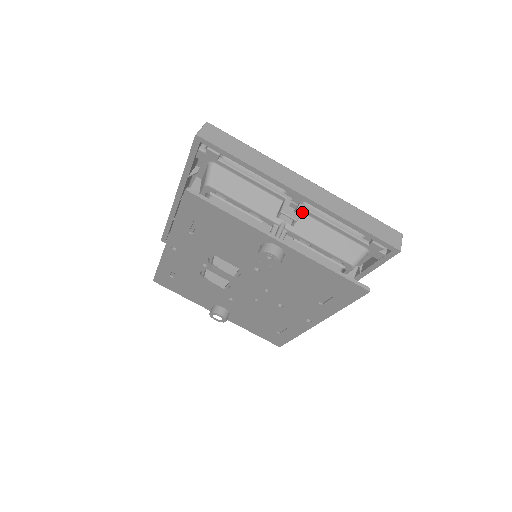
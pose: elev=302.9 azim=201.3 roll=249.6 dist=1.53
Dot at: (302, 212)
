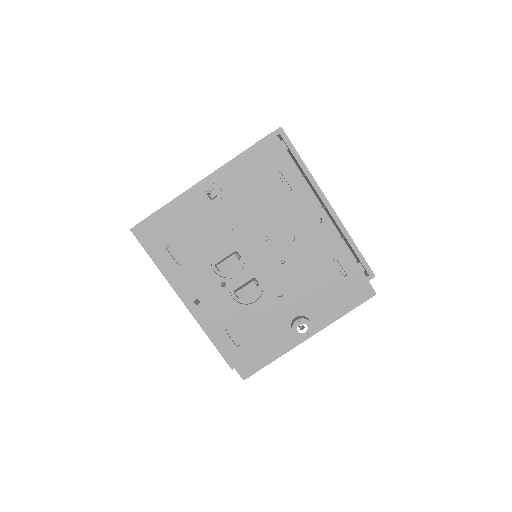
Dot at: occluded
